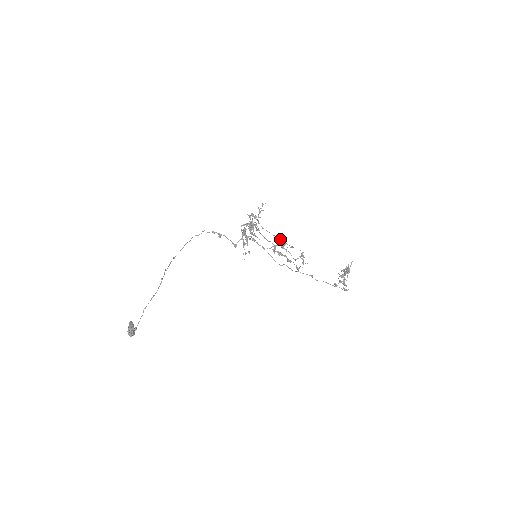
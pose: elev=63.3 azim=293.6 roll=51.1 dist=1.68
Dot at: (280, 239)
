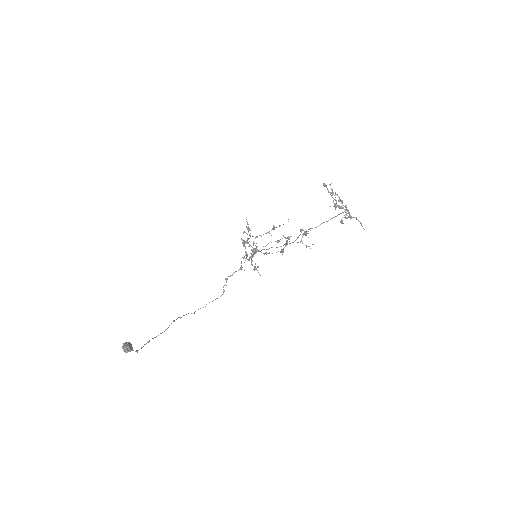
Dot at: (271, 230)
